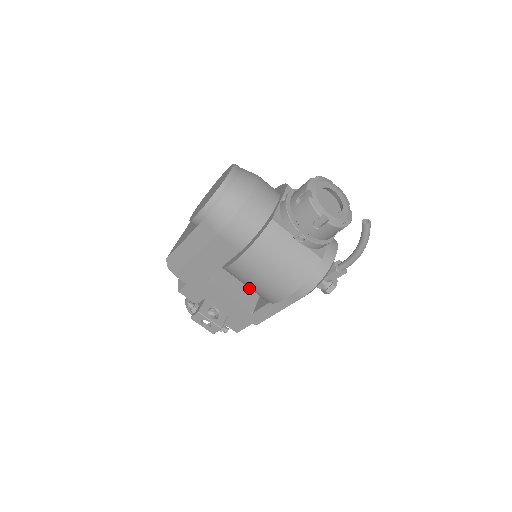
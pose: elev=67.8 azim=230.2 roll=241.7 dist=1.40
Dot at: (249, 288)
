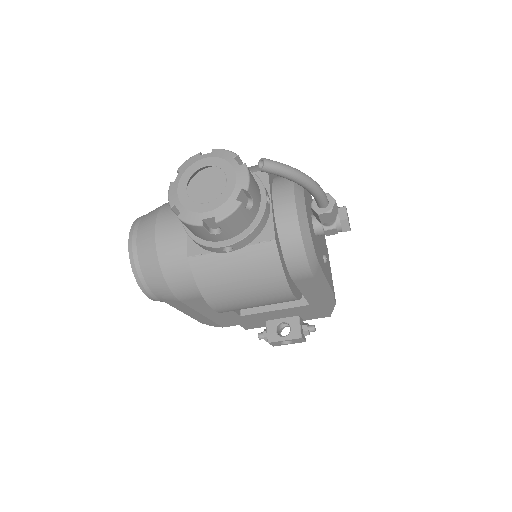
Dot at: occluded
